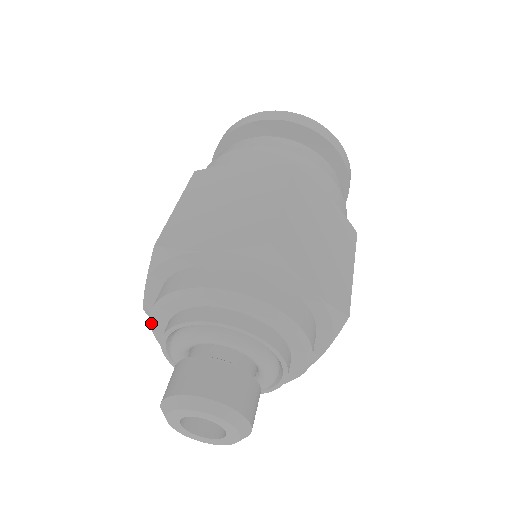
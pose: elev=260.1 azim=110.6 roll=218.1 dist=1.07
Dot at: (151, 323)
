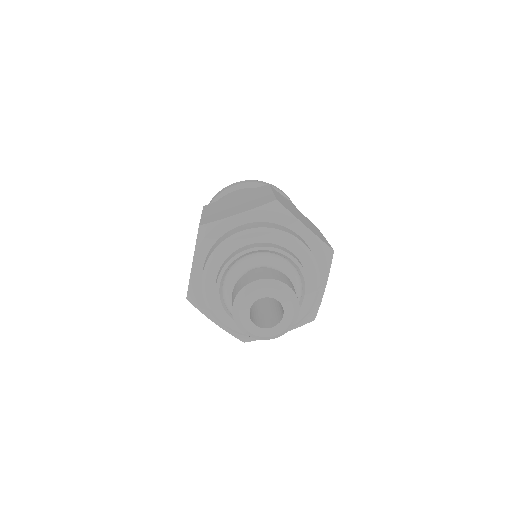
Dot at: (204, 282)
